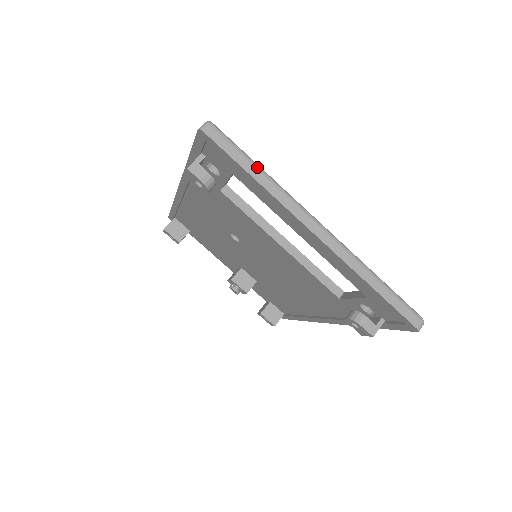
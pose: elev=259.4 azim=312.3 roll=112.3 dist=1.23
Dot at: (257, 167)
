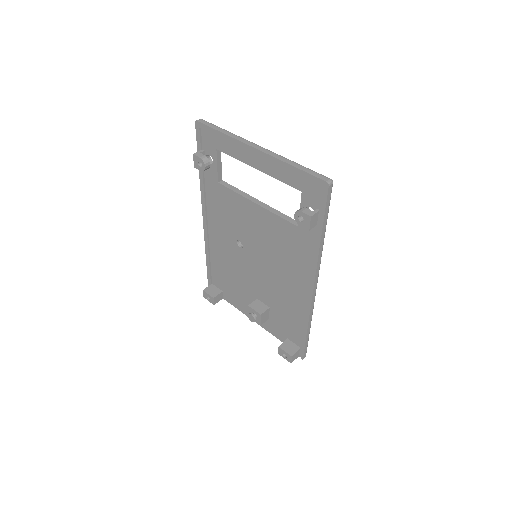
Dot at: (224, 130)
